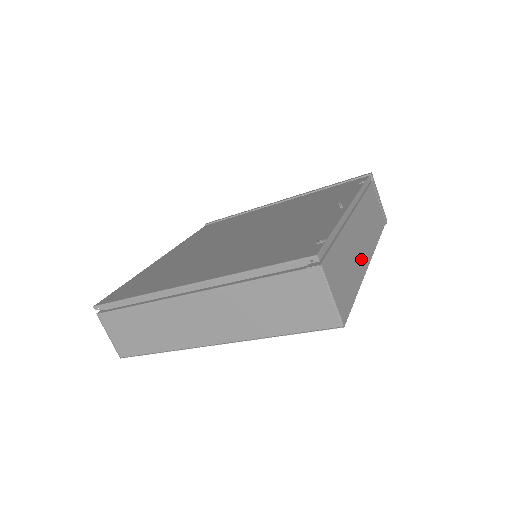
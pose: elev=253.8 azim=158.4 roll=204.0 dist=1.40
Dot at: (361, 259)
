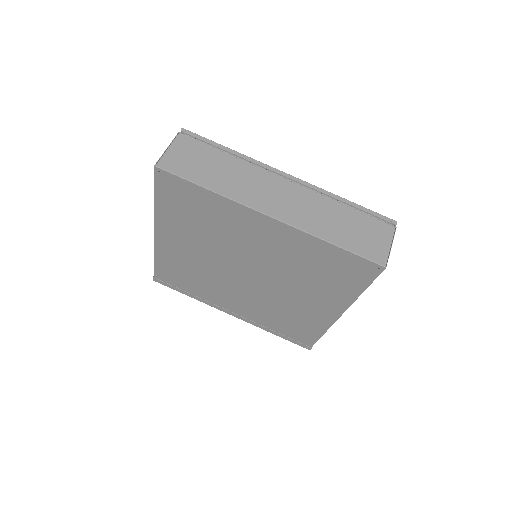
Dot at: occluded
